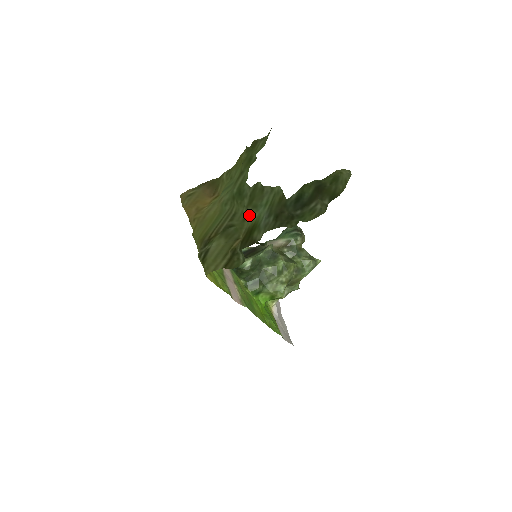
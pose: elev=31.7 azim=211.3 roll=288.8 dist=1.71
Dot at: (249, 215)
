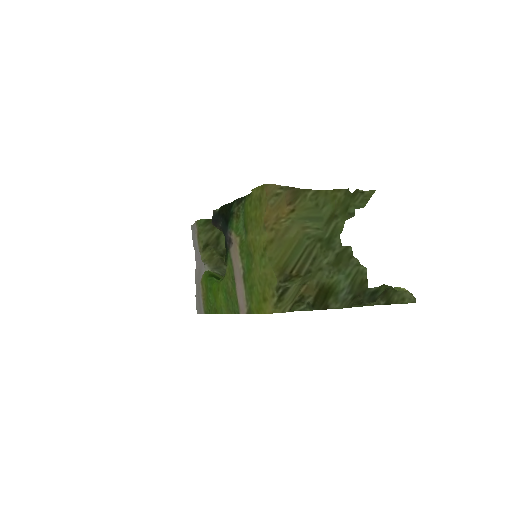
Dot at: (330, 274)
